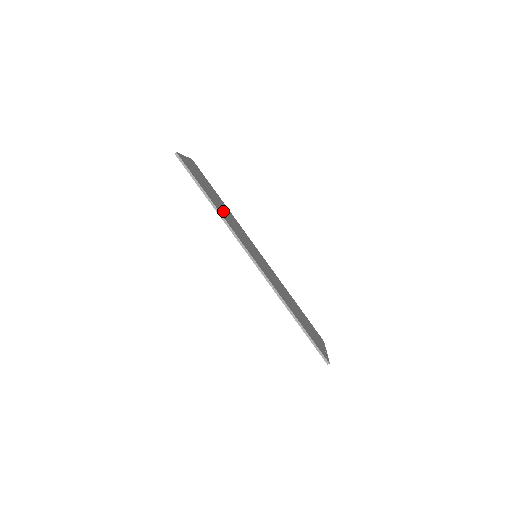
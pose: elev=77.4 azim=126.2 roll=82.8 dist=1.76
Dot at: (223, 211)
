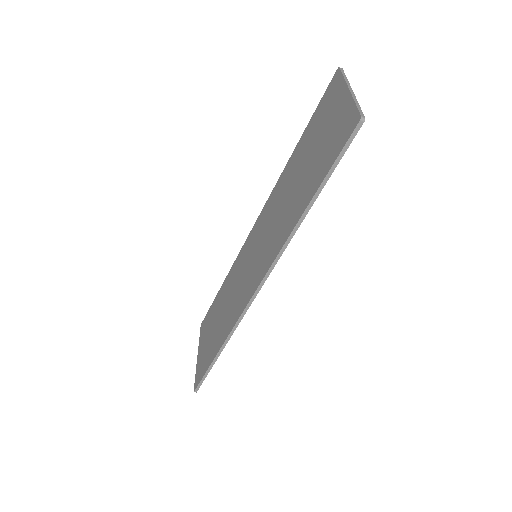
Dot at: occluded
